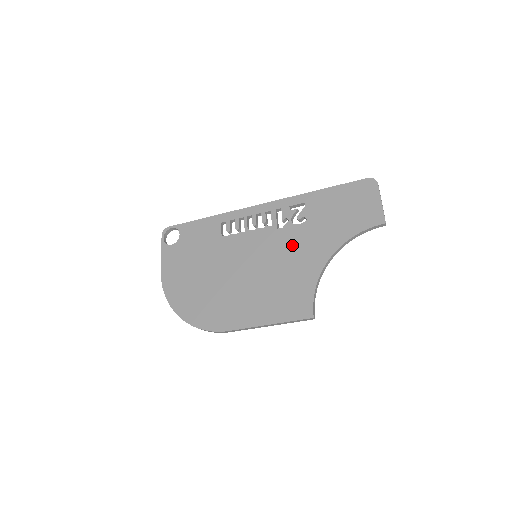
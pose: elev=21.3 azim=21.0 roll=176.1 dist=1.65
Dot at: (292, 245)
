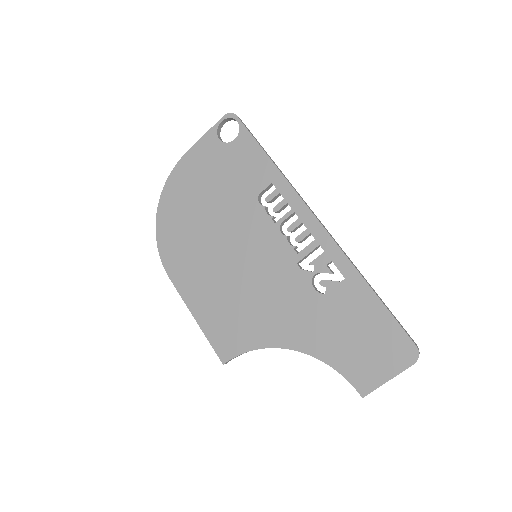
Dot at: (286, 295)
